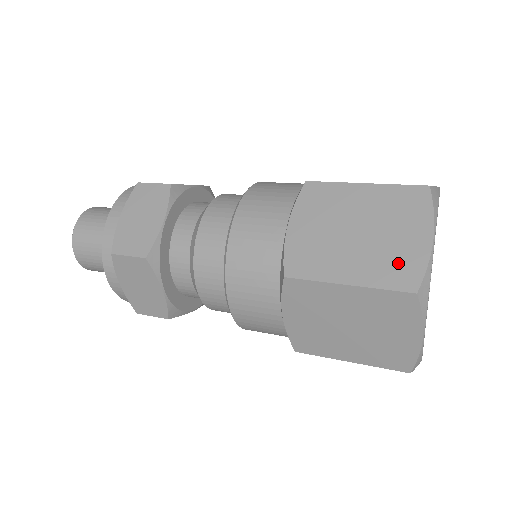
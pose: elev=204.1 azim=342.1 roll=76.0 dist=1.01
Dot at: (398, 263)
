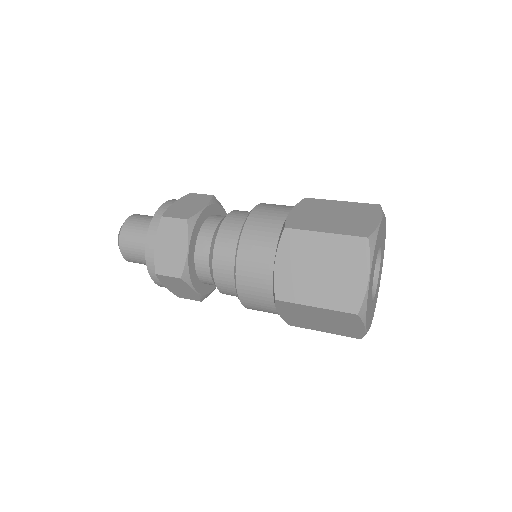
Dot at: (358, 227)
